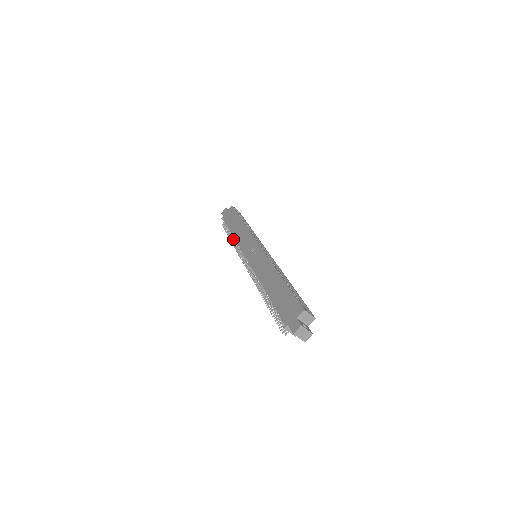
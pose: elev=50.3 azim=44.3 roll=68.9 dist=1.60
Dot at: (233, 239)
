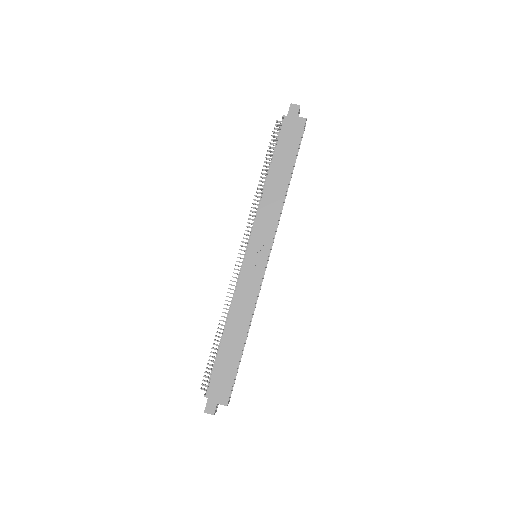
Dot at: (263, 181)
